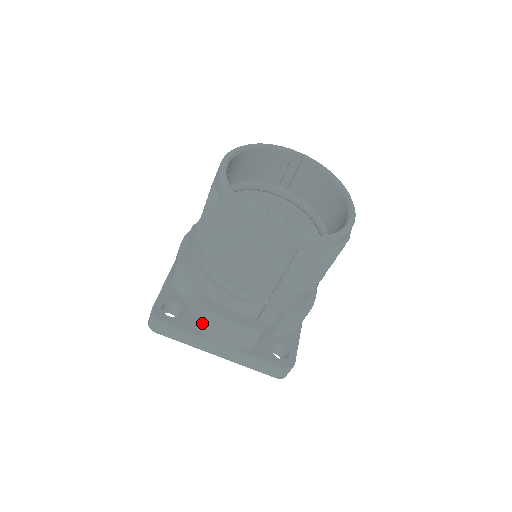
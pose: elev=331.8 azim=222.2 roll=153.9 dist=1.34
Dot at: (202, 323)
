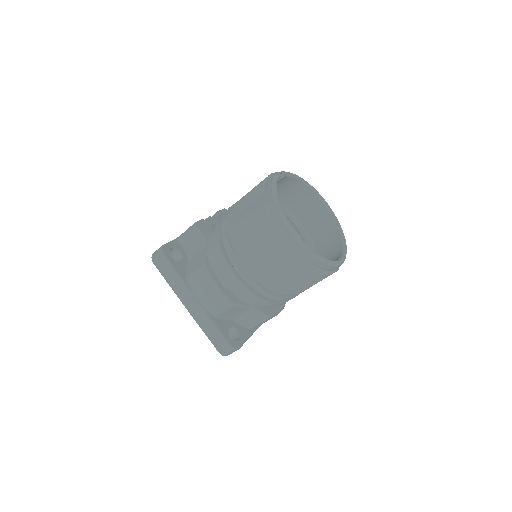
Dot at: occluded
